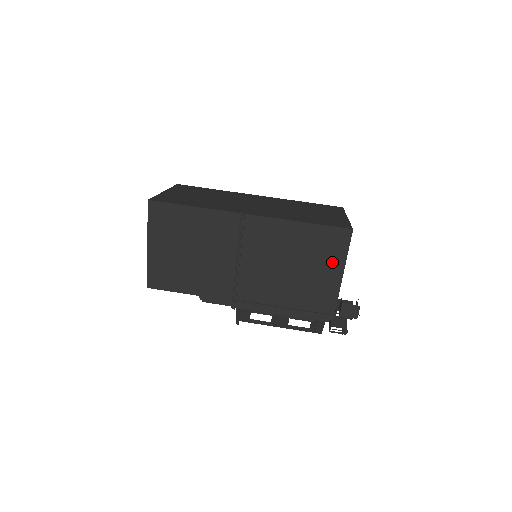
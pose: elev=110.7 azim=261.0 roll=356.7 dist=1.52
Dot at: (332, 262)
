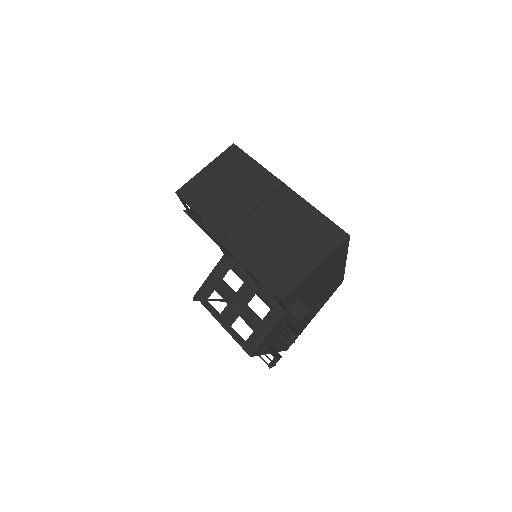
Dot at: (317, 251)
